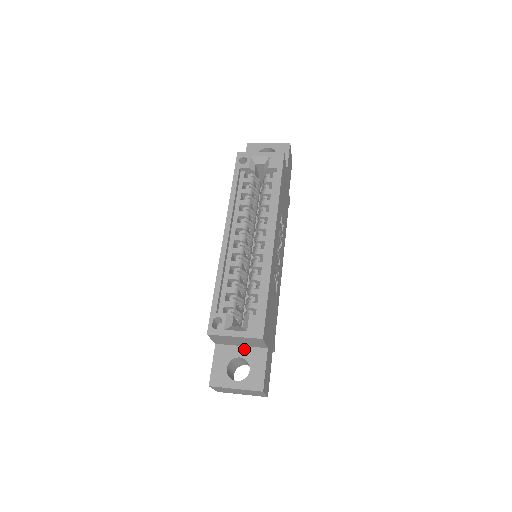
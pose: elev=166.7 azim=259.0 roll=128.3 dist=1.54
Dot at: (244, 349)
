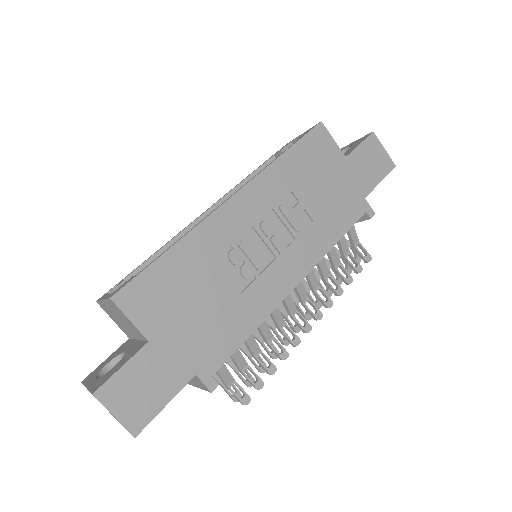
Dot at: (135, 343)
